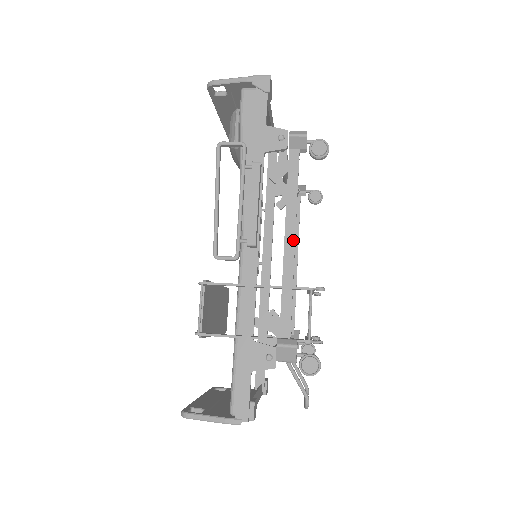
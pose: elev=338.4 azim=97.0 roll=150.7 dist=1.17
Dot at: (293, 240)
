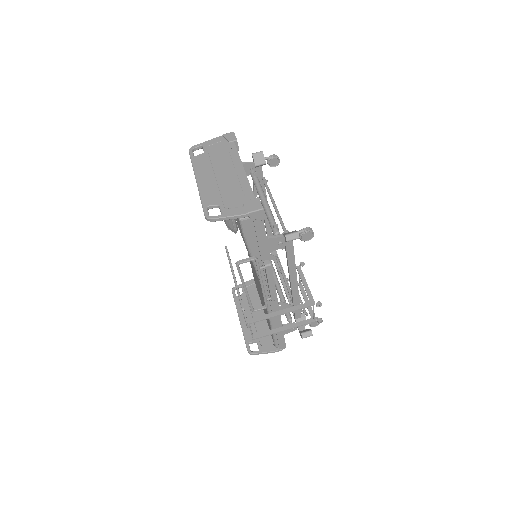
Dot at: (296, 282)
